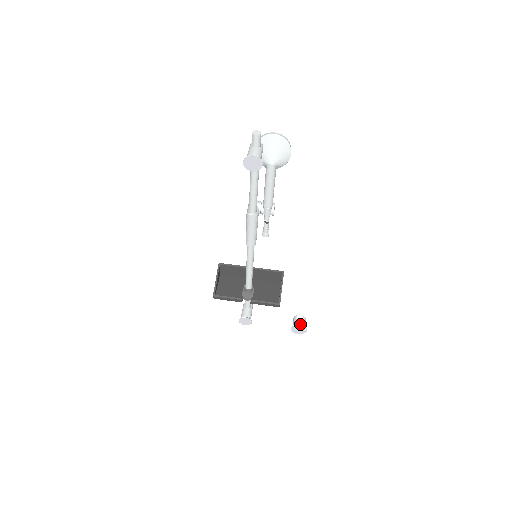
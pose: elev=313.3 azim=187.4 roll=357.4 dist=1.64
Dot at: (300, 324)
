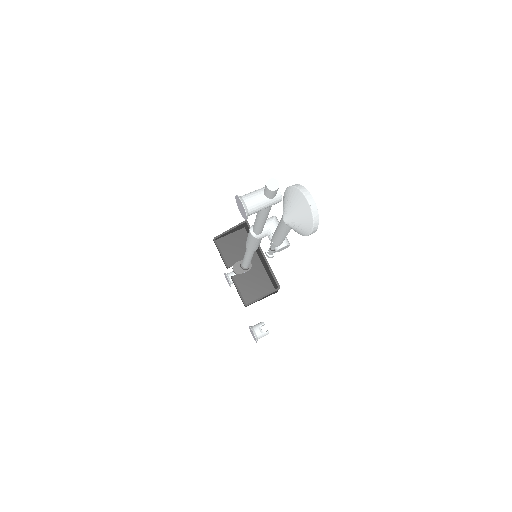
Dot at: (255, 333)
